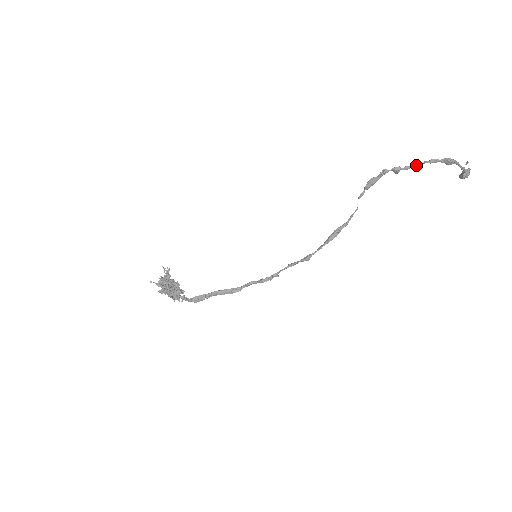
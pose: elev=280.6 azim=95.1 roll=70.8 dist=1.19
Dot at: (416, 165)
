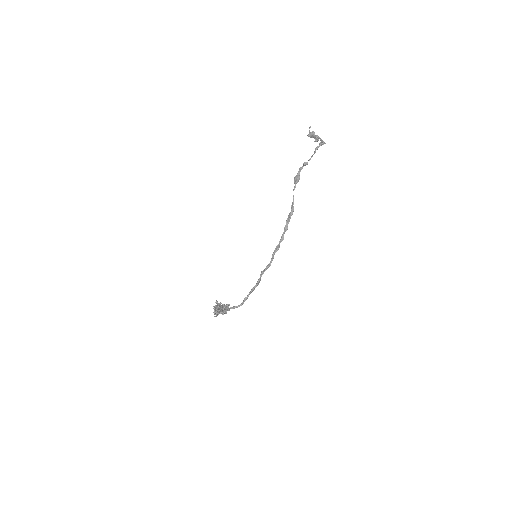
Dot at: occluded
